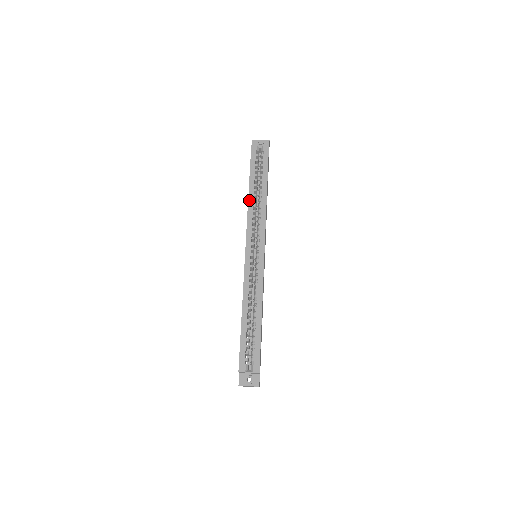
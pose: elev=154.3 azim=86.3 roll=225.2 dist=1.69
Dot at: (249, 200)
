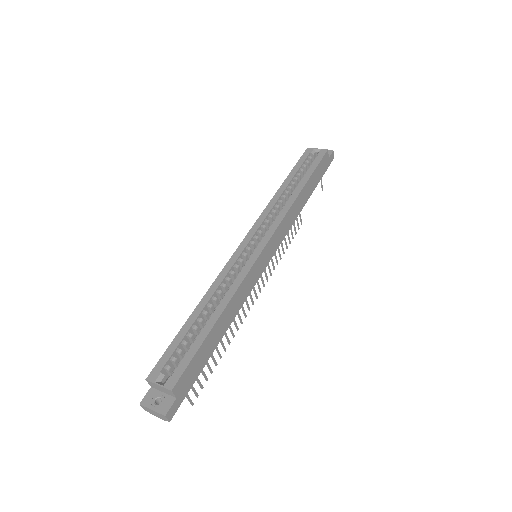
Dot at: (276, 194)
